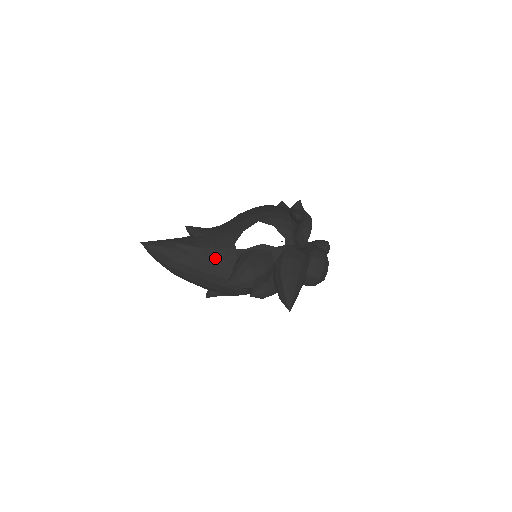
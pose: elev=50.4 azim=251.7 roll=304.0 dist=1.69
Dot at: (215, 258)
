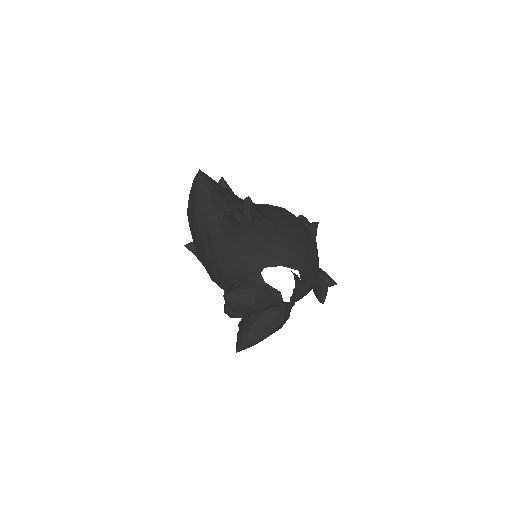
Dot at: (238, 260)
